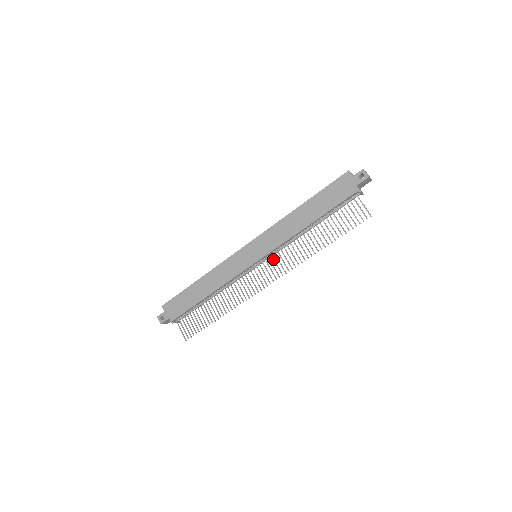
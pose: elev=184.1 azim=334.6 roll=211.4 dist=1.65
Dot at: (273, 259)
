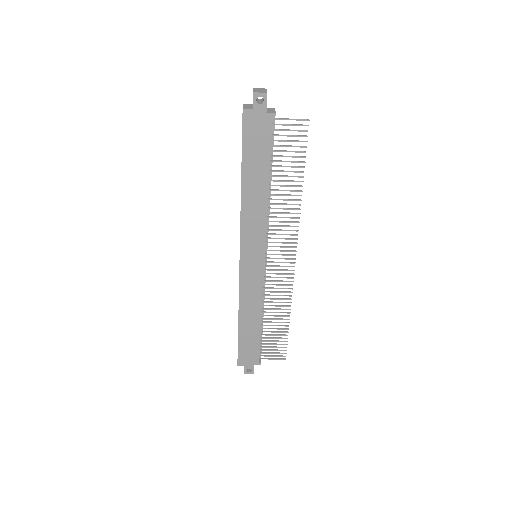
Dot at: occluded
